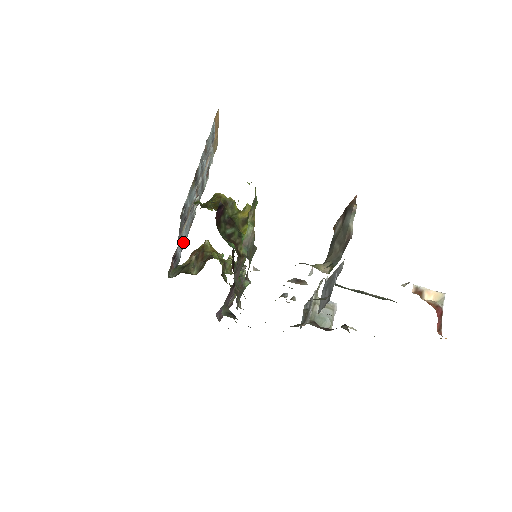
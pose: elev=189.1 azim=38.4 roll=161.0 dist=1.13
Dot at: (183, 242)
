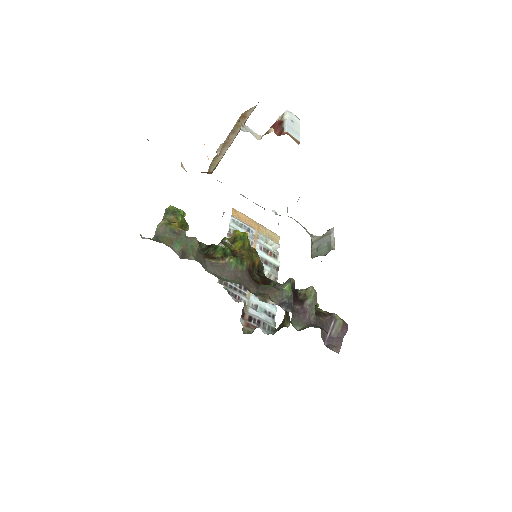
Dot at: occluded
